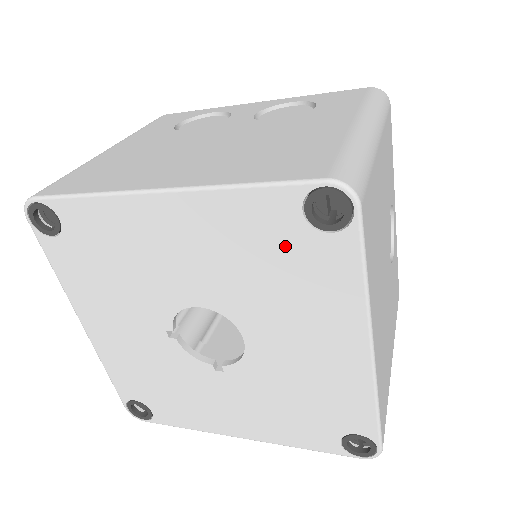
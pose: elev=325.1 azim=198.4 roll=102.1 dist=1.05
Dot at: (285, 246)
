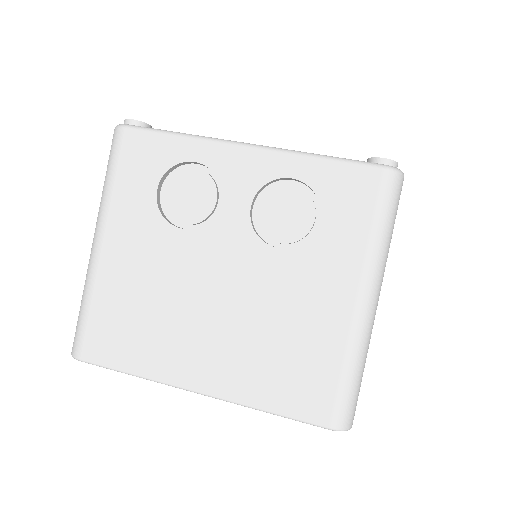
Dot at: occluded
